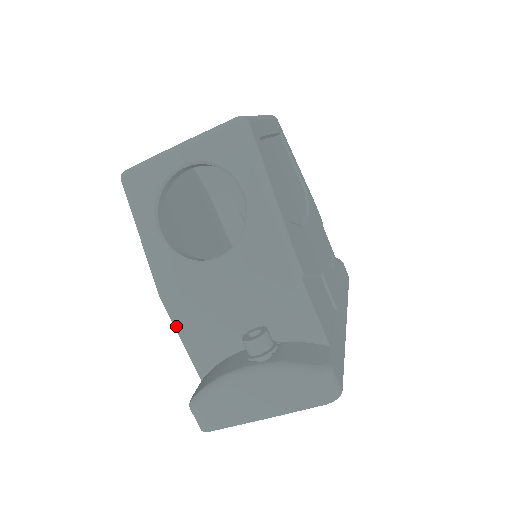
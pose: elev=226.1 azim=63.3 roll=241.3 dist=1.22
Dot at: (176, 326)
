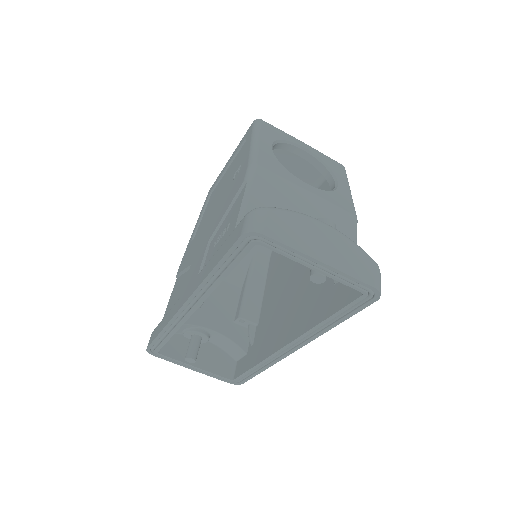
Dot at: (250, 184)
